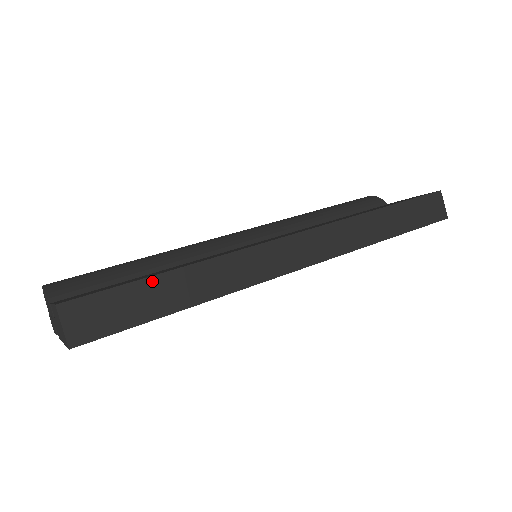
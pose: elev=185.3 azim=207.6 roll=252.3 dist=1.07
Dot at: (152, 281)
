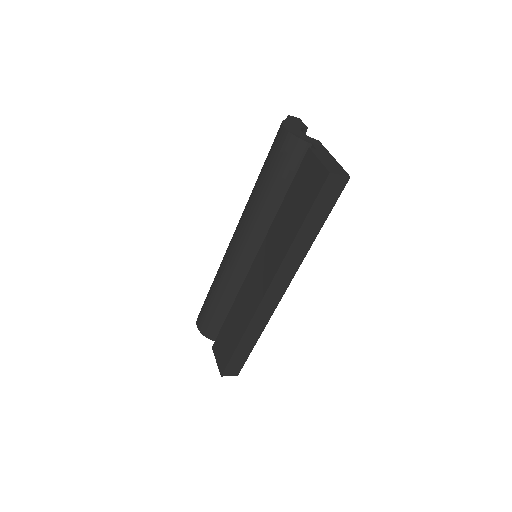
Dot at: (237, 351)
